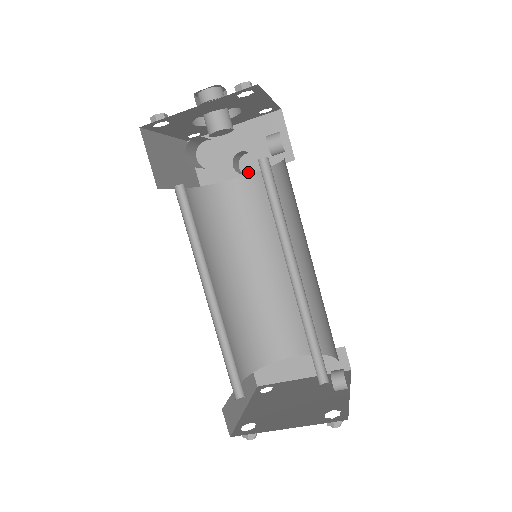
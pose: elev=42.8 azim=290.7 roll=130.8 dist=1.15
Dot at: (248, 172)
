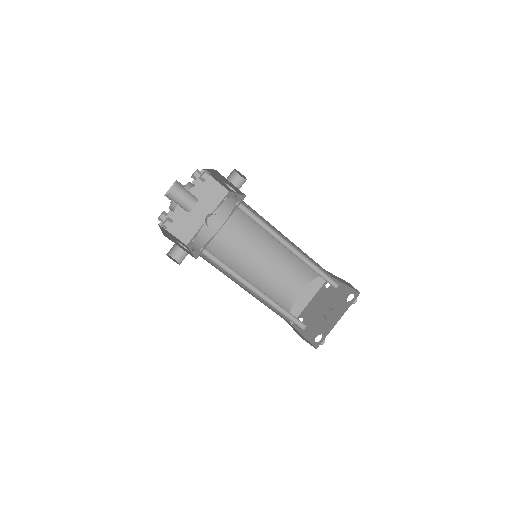
Dot at: (244, 178)
